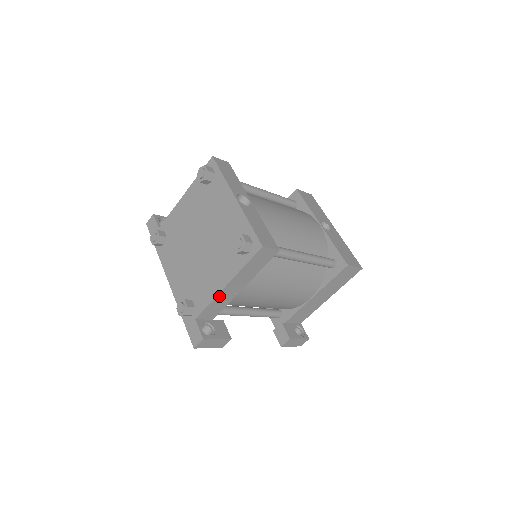
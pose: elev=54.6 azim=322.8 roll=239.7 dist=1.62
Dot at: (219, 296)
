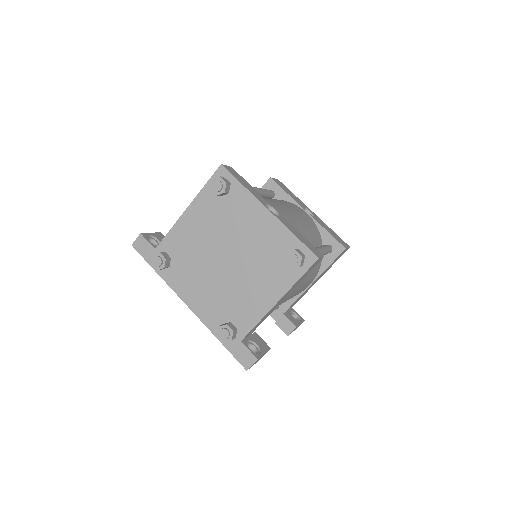
Dot at: (267, 313)
